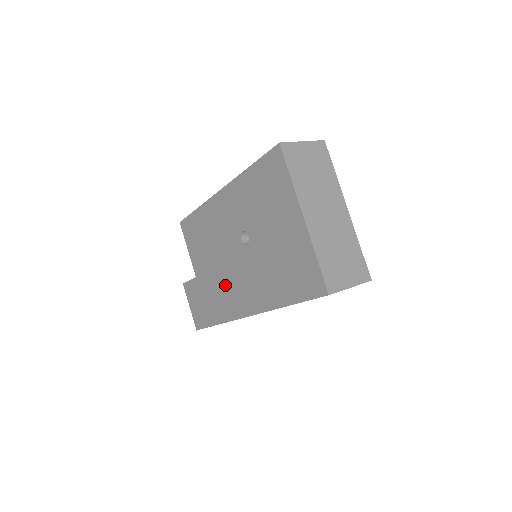
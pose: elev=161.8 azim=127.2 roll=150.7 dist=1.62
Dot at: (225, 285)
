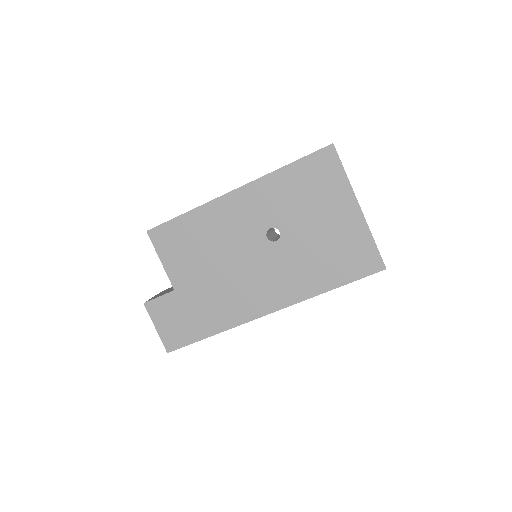
Dot at: (233, 289)
